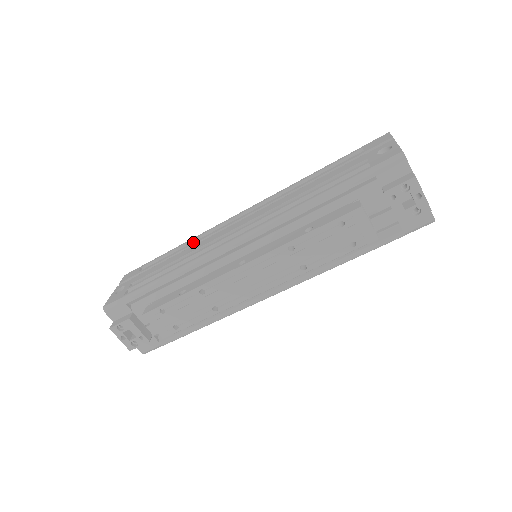
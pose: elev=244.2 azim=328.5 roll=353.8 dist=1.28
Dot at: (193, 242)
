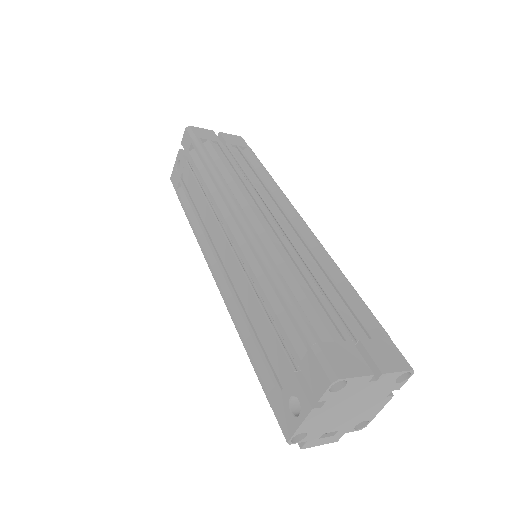
Dot at: (209, 192)
